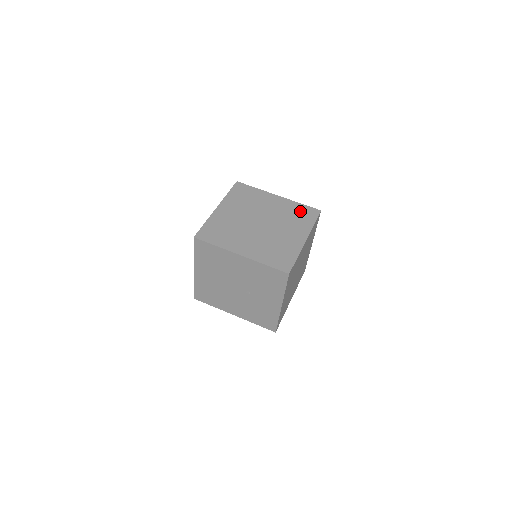
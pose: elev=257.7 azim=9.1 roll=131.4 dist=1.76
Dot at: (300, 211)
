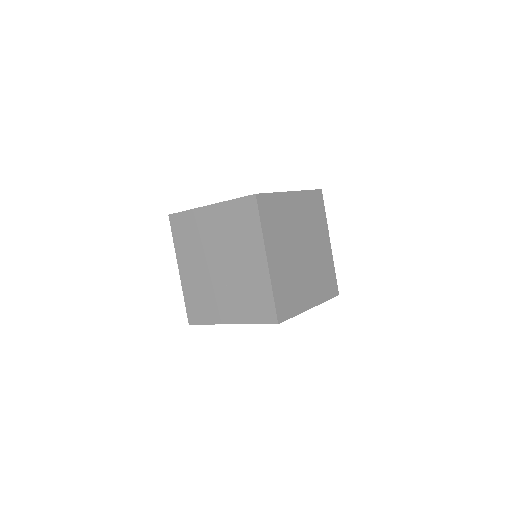
Dot at: (238, 215)
